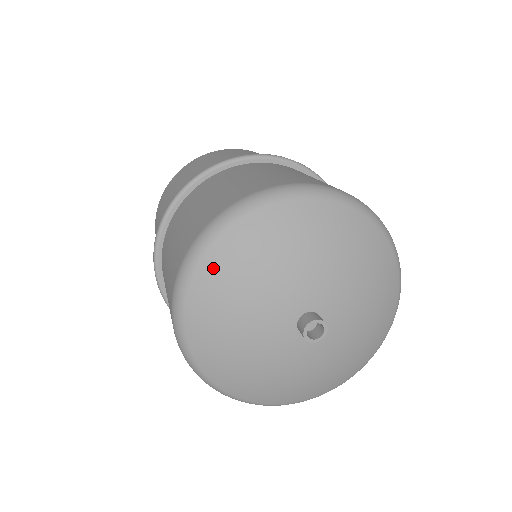
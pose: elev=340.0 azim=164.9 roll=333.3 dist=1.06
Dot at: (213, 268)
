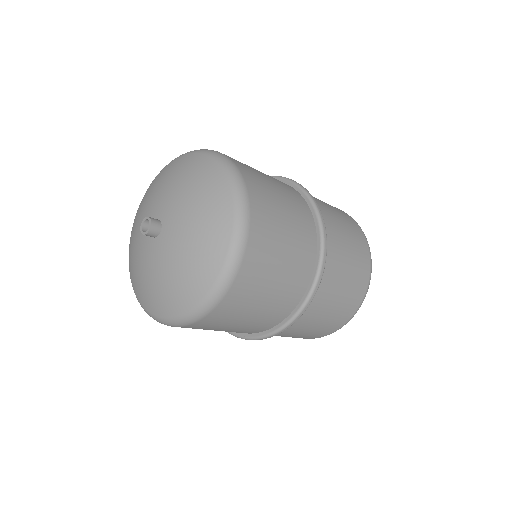
Dot at: (149, 187)
